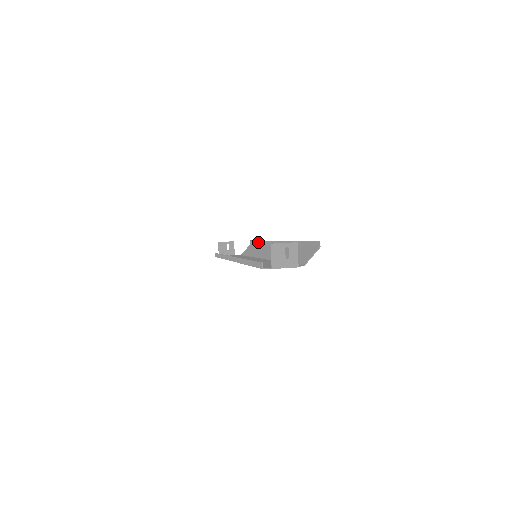
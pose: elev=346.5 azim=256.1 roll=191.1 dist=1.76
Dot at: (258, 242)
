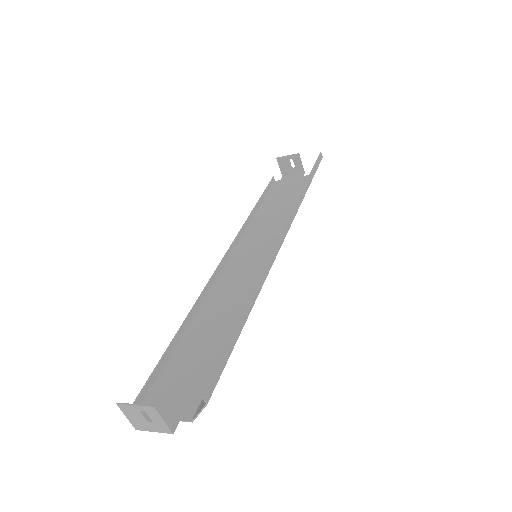
Dot at: (308, 179)
